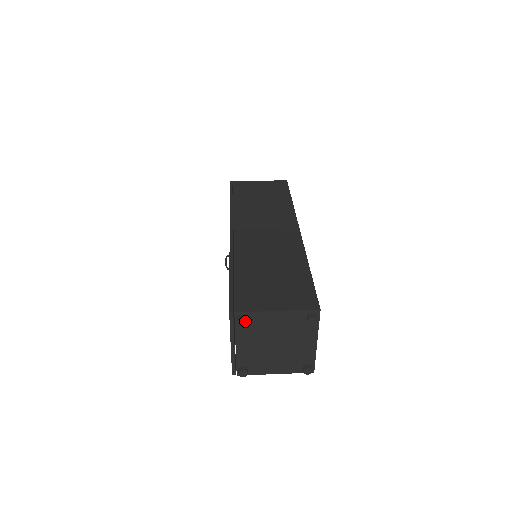
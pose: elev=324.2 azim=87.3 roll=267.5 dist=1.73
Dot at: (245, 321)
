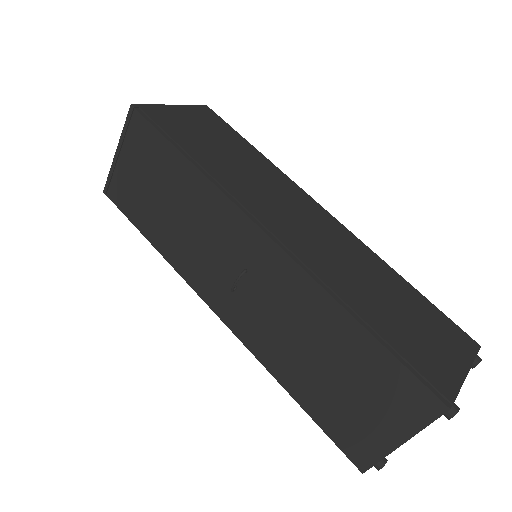
Dot at: (457, 409)
